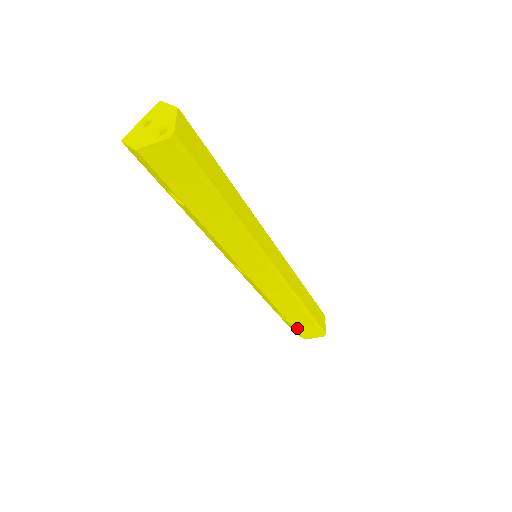
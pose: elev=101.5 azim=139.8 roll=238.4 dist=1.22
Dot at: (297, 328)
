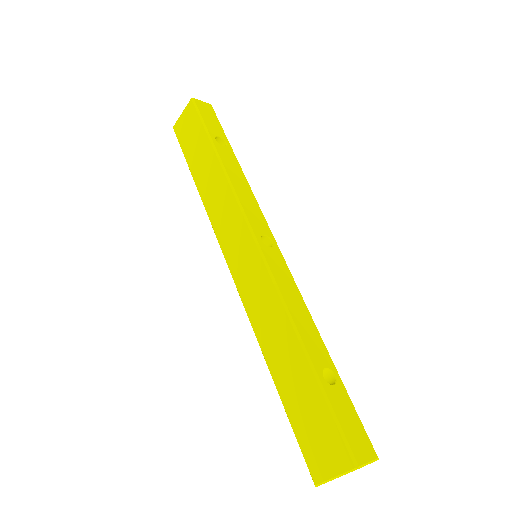
Dot at: occluded
